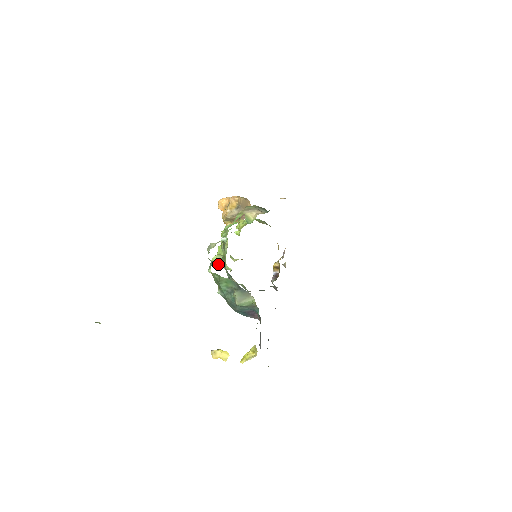
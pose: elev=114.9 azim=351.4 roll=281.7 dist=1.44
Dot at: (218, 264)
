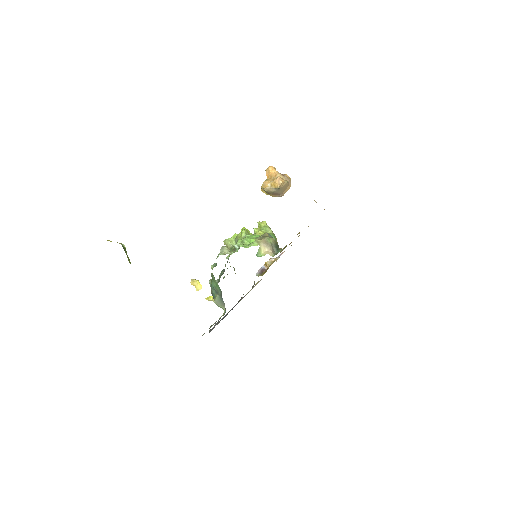
Dot at: (227, 246)
